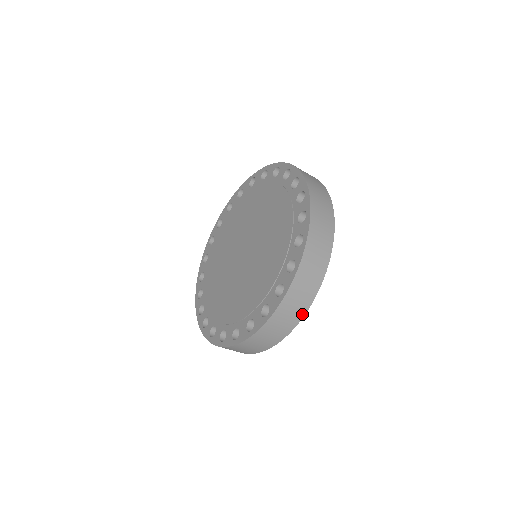
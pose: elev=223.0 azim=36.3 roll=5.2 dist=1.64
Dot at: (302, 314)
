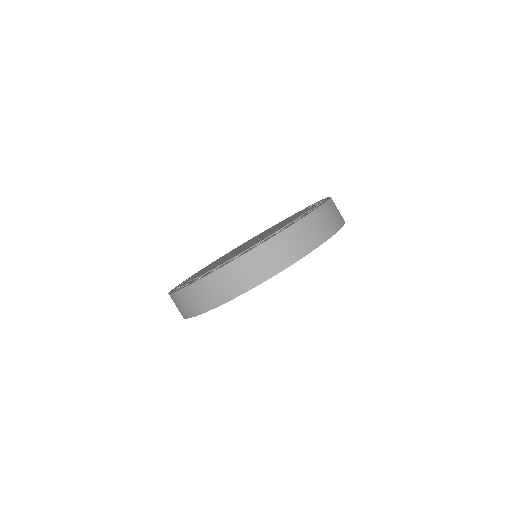
Dot at: (266, 277)
